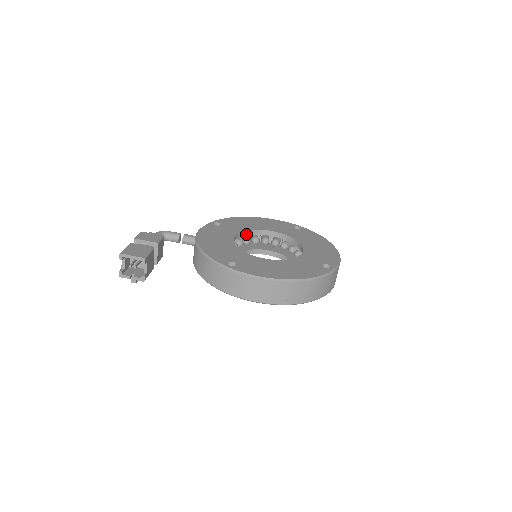
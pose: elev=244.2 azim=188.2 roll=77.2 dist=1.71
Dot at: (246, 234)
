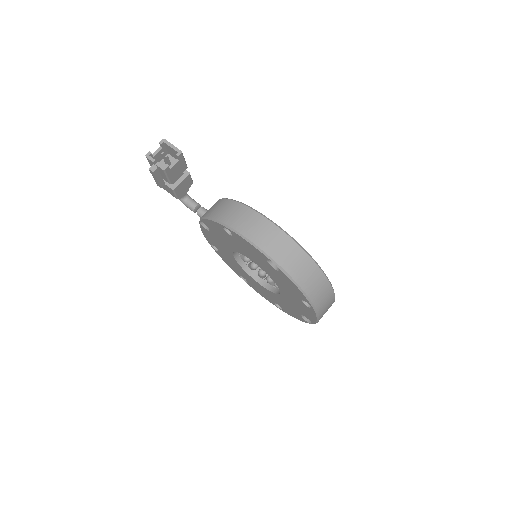
Dot at: occluded
